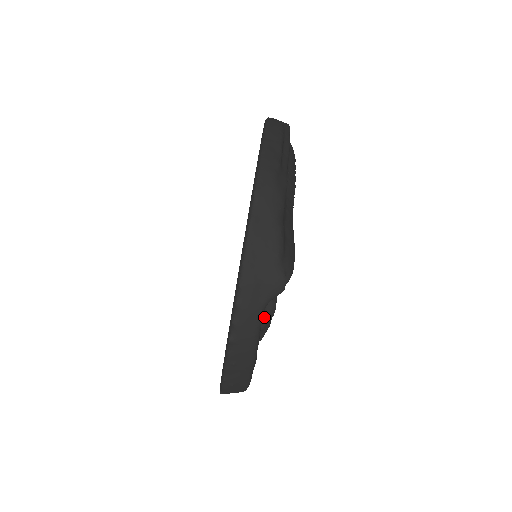
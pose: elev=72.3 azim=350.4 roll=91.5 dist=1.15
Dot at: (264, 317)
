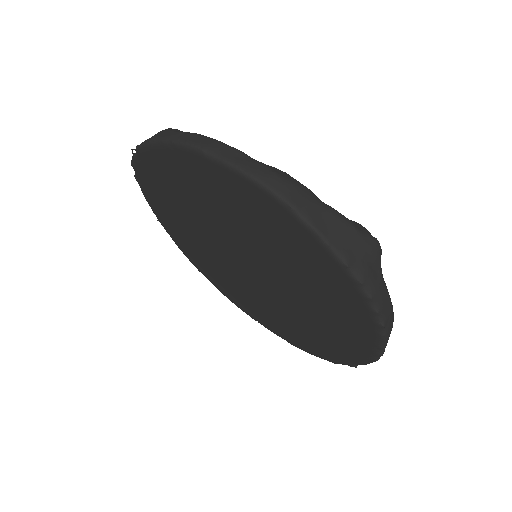
Dot at: occluded
